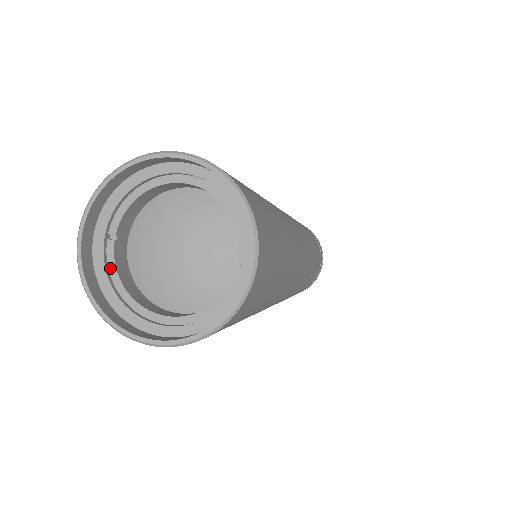
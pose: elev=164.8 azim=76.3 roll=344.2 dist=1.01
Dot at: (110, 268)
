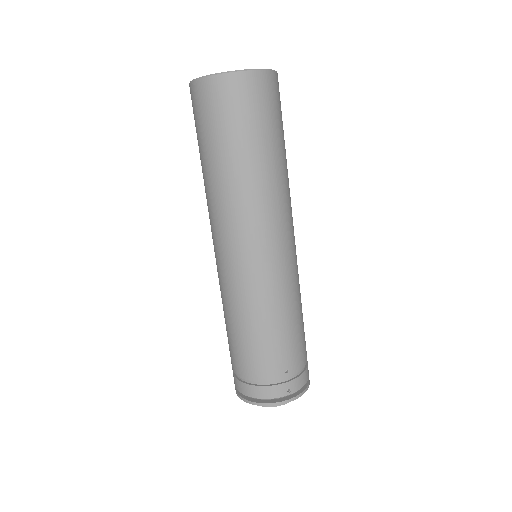
Dot at: occluded
